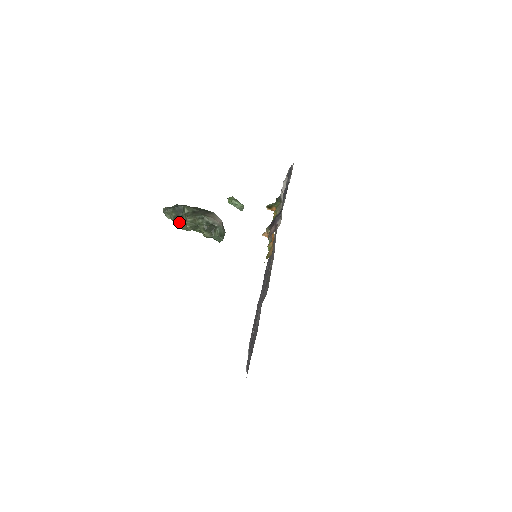
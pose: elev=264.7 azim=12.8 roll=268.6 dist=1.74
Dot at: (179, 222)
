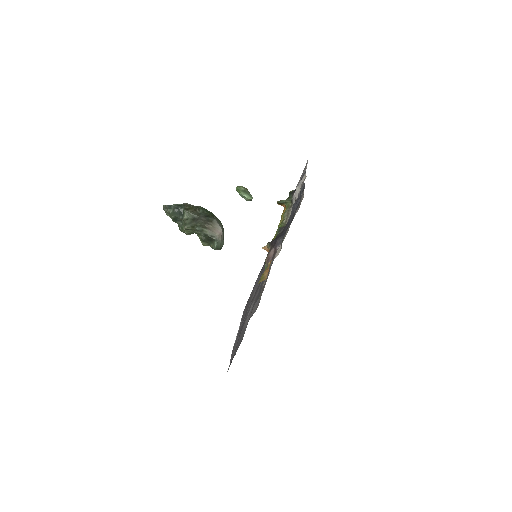
Dot at: (178, 224)
